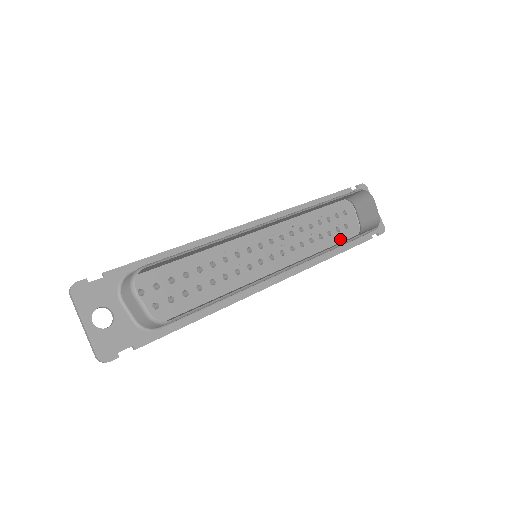
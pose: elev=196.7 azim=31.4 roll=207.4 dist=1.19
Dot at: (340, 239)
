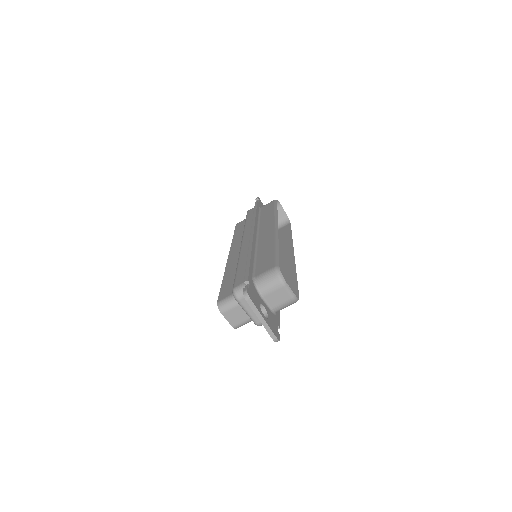
Dot at: occluded
